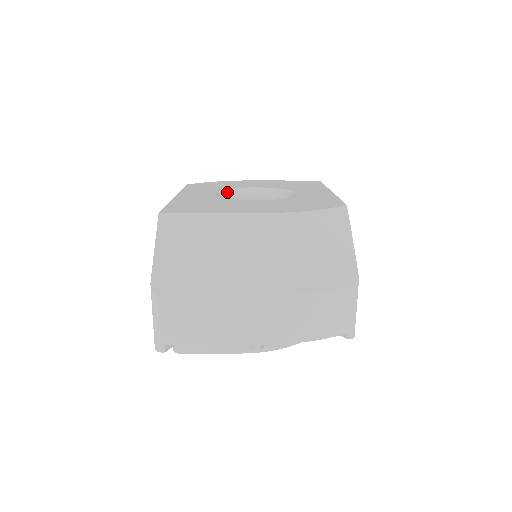
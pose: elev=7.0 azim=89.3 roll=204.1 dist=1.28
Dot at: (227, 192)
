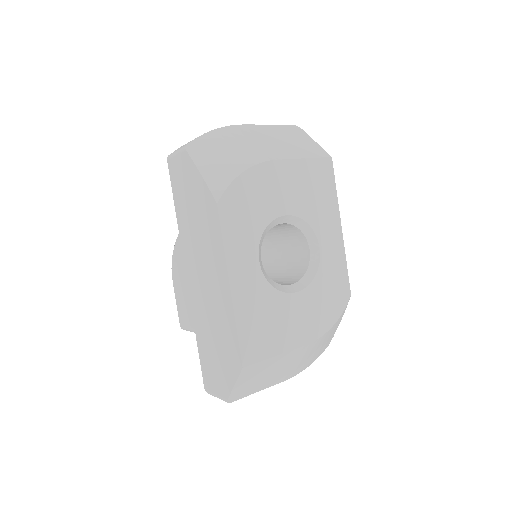
Dot at: (263, 237)
